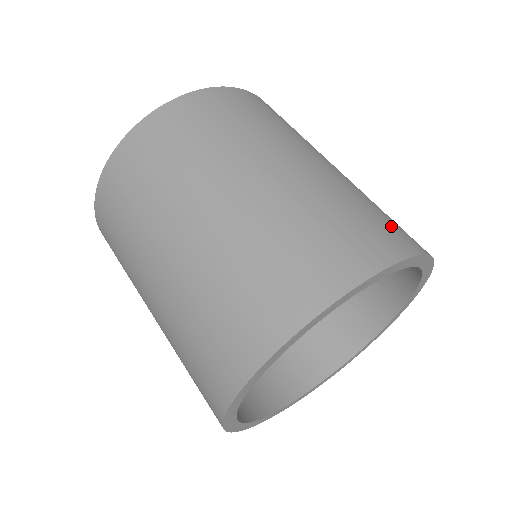
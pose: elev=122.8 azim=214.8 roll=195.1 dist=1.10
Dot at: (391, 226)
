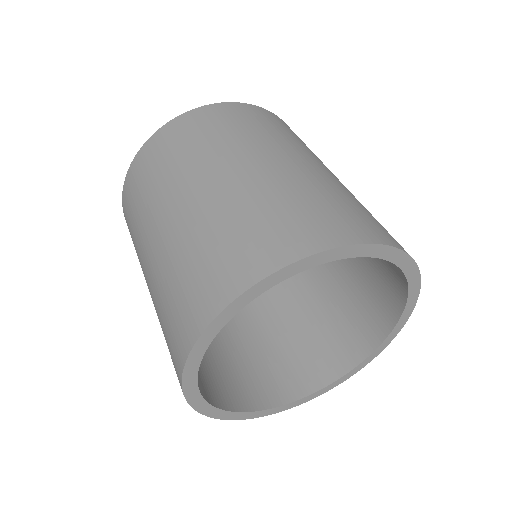
Dot at: occluded
